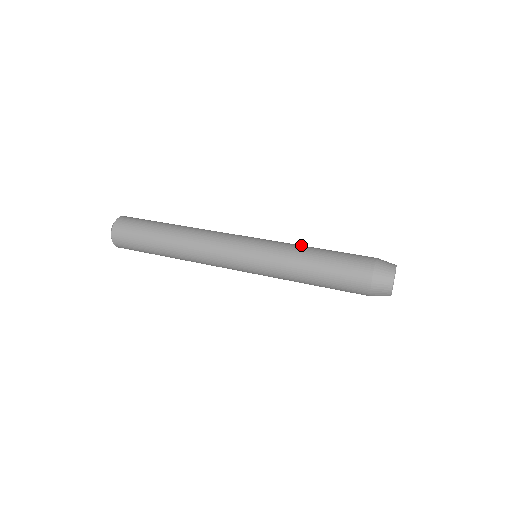
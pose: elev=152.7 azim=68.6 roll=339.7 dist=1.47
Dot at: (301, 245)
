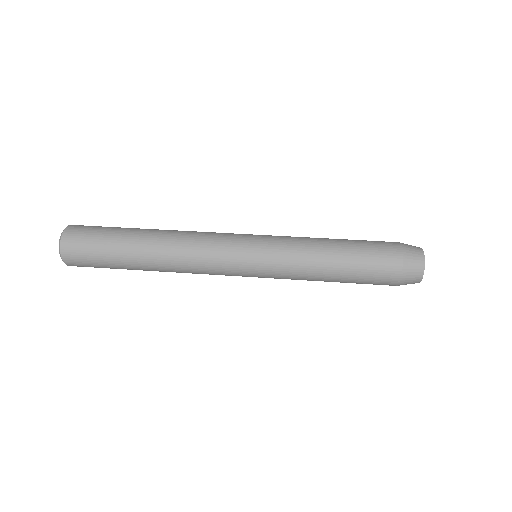
Dot at: occluded
